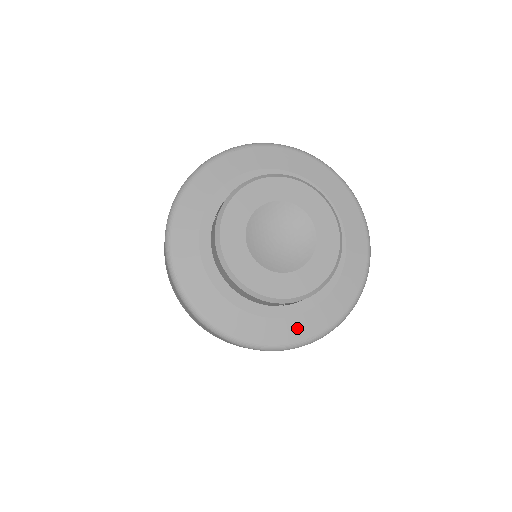
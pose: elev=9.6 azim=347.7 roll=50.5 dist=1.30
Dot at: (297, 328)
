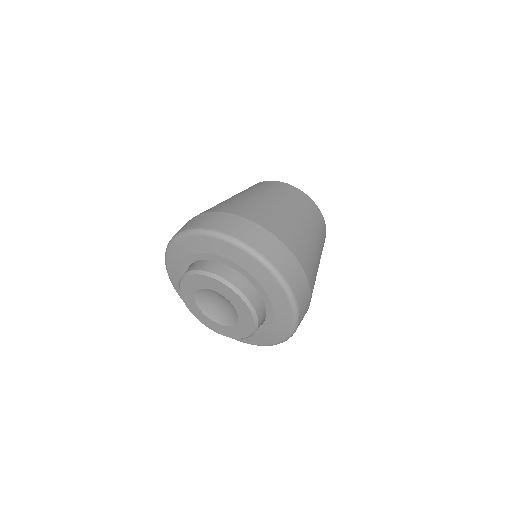
Dot at: (274, 335)
